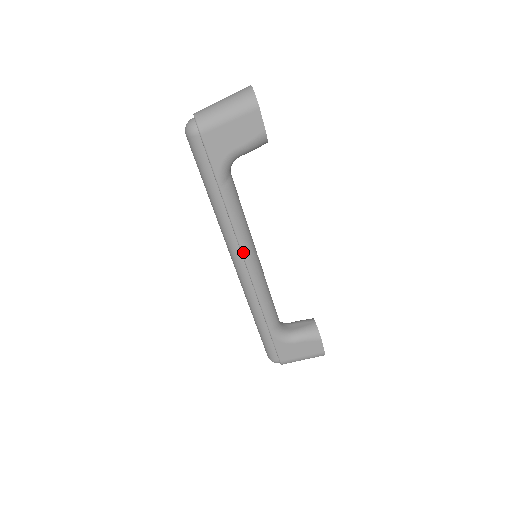
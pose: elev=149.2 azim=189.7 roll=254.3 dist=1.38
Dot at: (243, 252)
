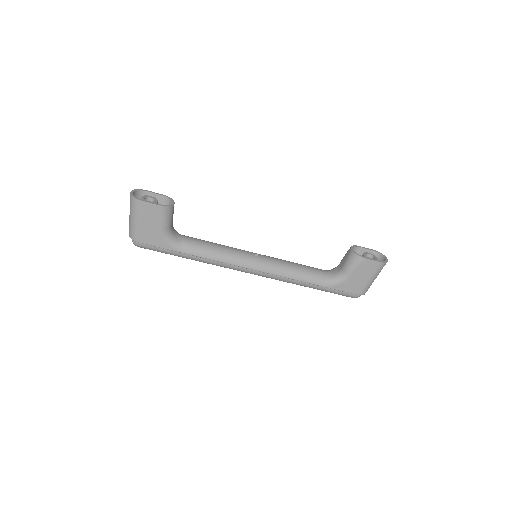
Dot at: (240, 266)
